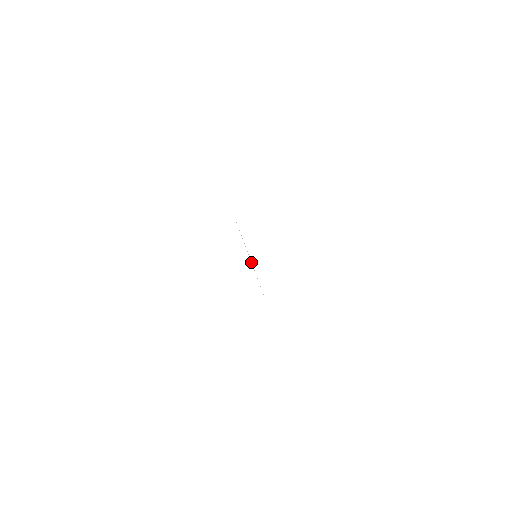
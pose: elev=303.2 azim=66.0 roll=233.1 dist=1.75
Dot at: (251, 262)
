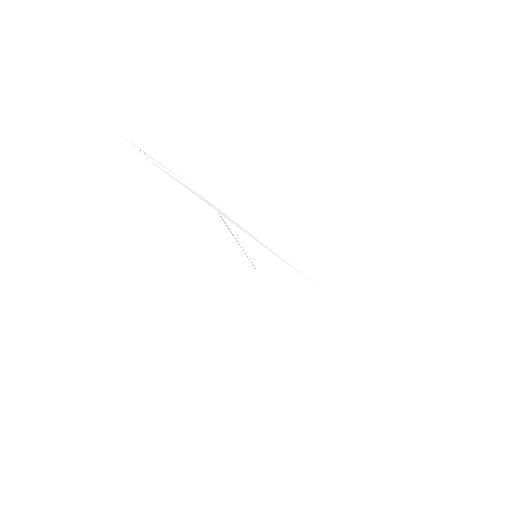
Dot at: (239, 244)
